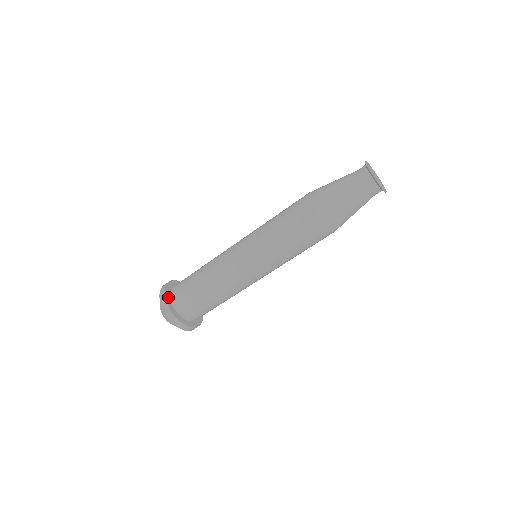
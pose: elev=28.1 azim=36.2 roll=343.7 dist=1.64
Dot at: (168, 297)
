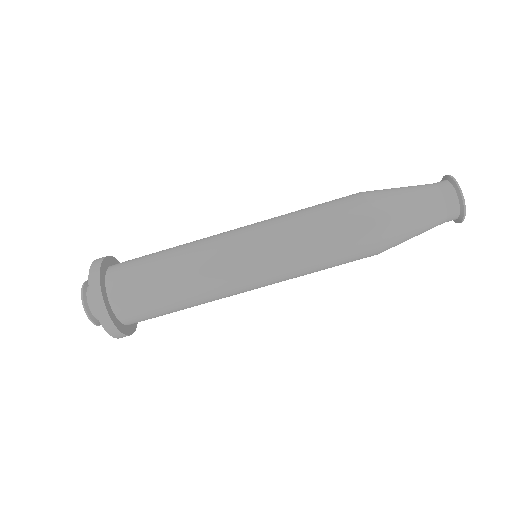
Dot at: (107, 303)
